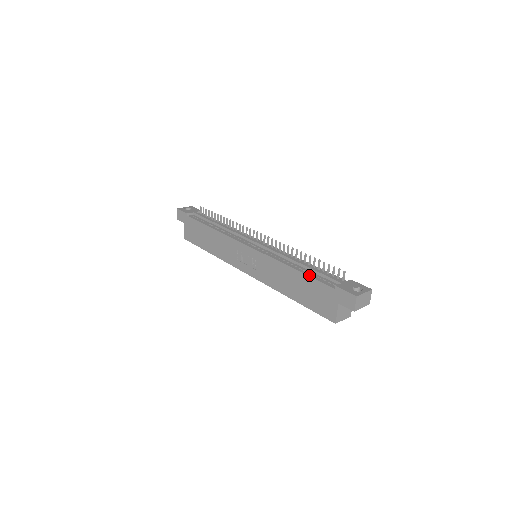
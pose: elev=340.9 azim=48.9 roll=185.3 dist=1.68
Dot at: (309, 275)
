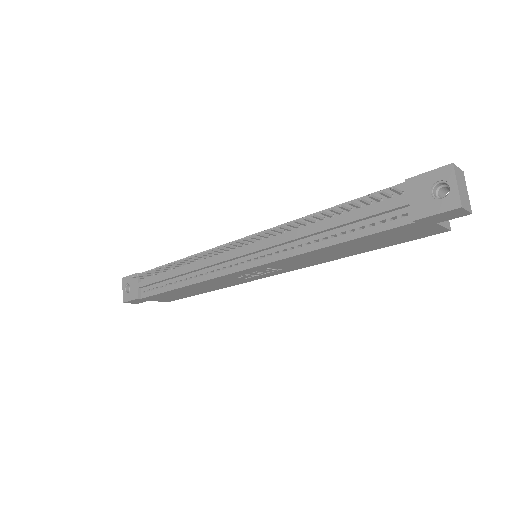
Dot at: (358, 237)
